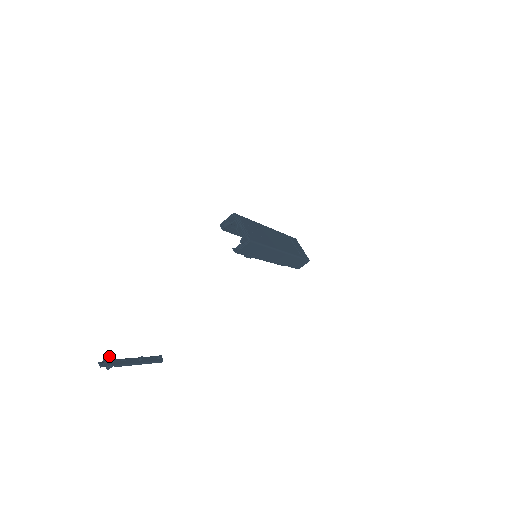
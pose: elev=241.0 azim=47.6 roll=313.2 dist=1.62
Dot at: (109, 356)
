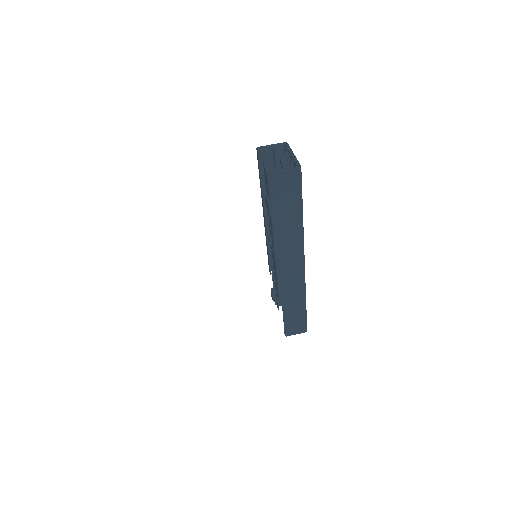
Dot at: out of frame
